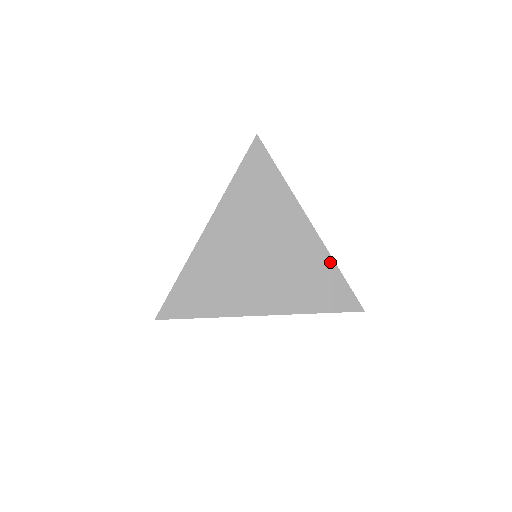
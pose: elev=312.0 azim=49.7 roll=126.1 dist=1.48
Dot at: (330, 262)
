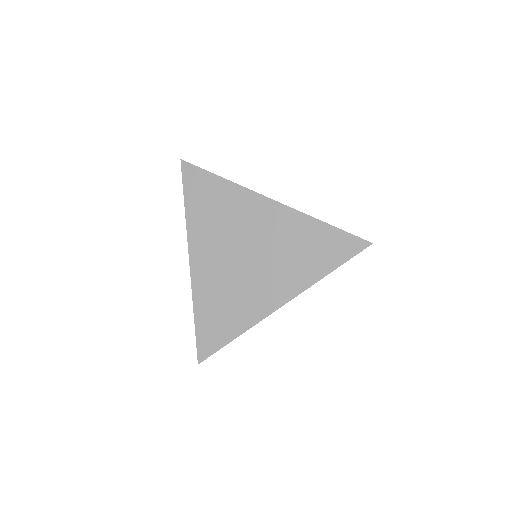
Dot at: (311, 221)
